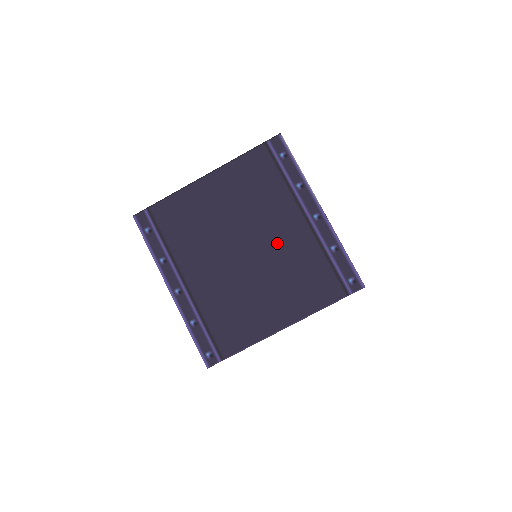
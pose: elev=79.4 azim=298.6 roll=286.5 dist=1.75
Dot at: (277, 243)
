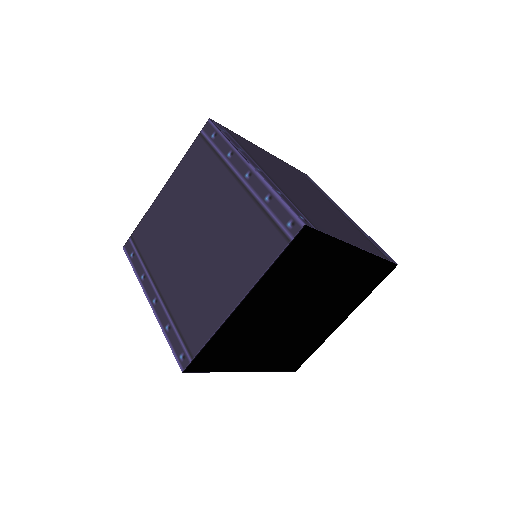
Dot at: (220, 218)
